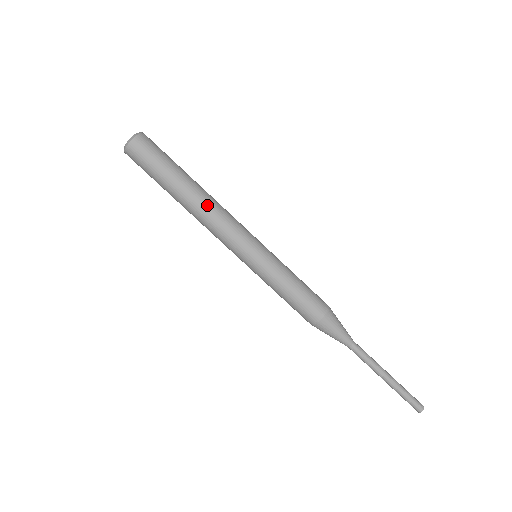
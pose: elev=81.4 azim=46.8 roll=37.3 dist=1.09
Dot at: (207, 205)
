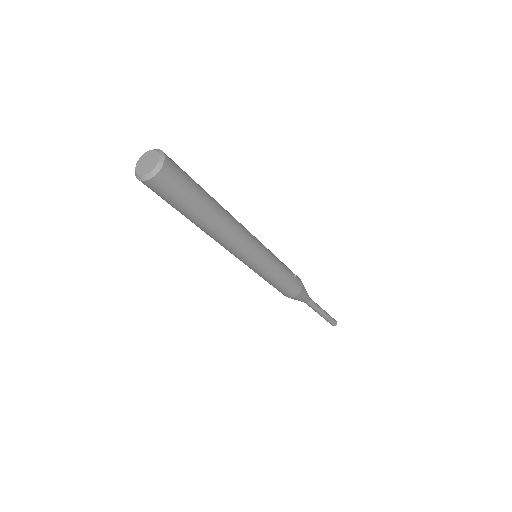
Dot at: (215, 238)
